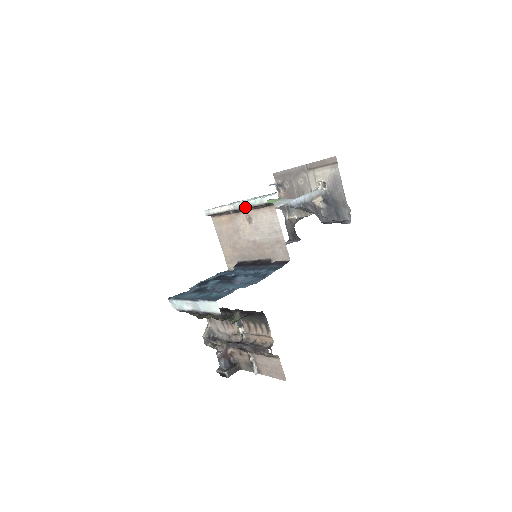
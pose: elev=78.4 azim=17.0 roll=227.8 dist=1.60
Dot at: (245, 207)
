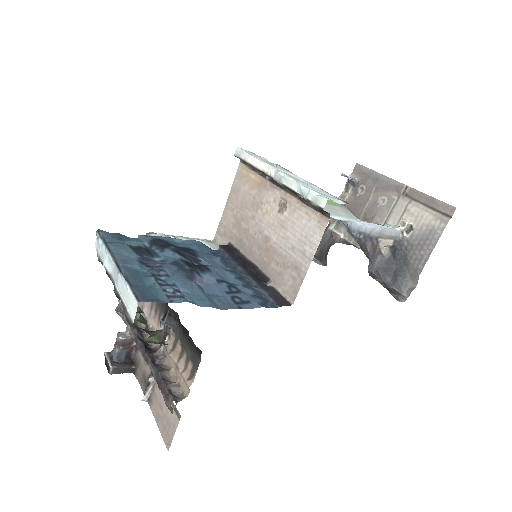
Dot at: (289, 187)
